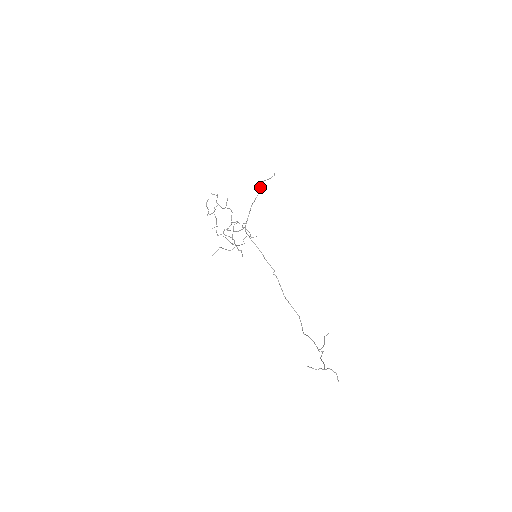
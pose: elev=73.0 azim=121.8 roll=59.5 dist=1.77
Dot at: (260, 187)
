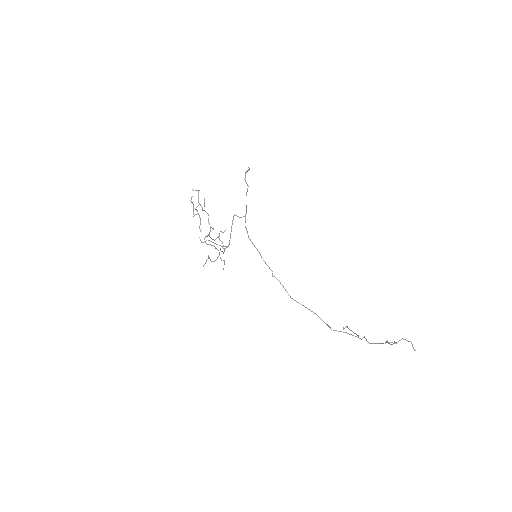
Dot at: (244, 179)
